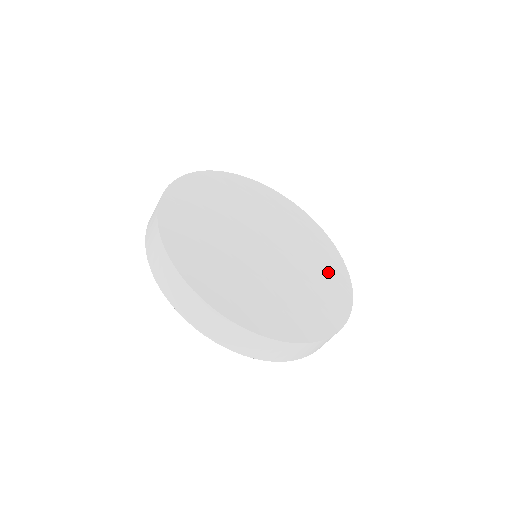
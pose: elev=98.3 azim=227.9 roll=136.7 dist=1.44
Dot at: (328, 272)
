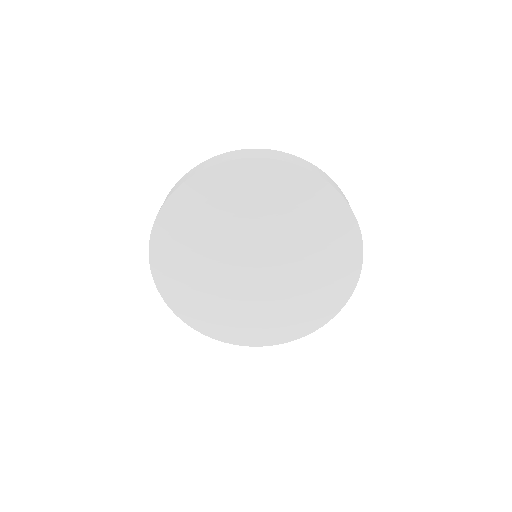
Dot at: (326, 283)
